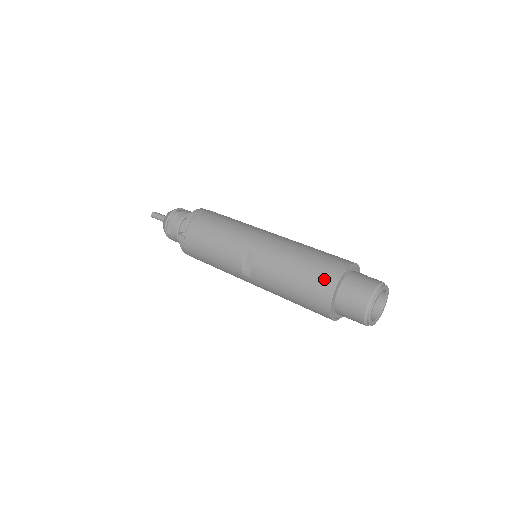
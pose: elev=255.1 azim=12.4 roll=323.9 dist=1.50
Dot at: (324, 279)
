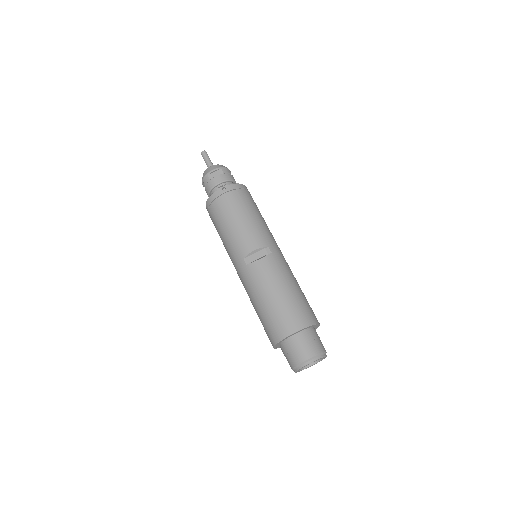
Dot at: (301, 316)
